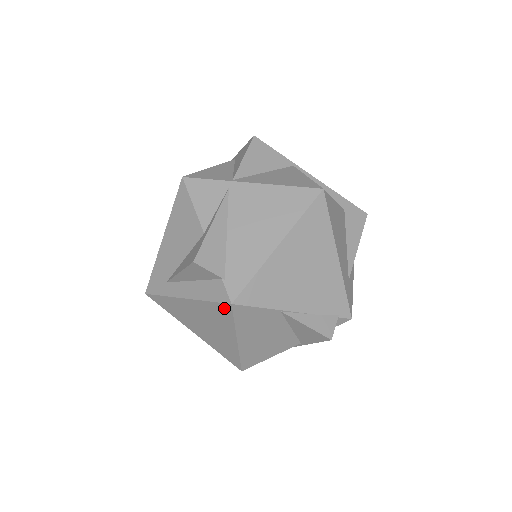
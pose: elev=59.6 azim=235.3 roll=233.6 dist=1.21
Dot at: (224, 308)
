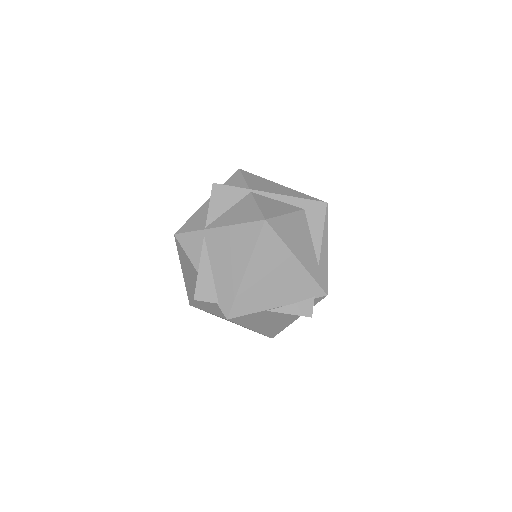
Dot at: occluded
